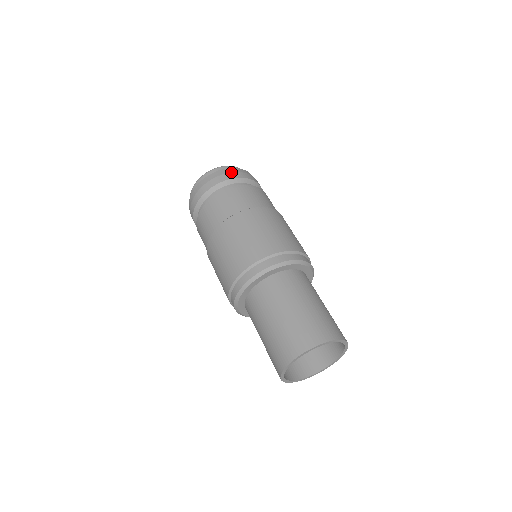
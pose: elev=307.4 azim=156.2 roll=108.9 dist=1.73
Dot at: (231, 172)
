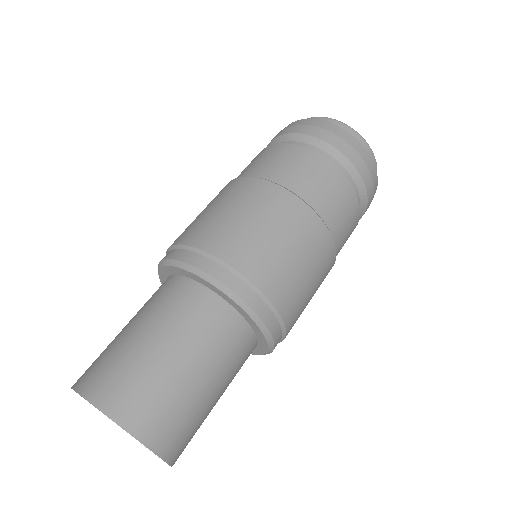
Dot at: (298, 124)
